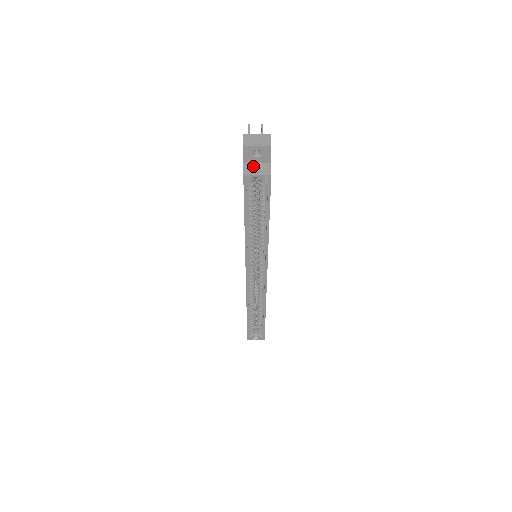
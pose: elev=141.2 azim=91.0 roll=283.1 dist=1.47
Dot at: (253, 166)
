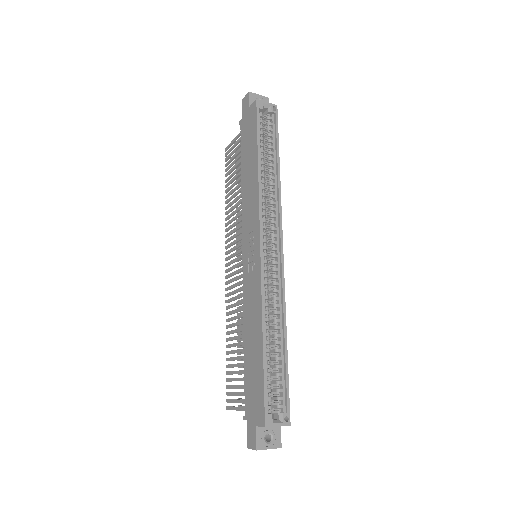
Dot at: occluded
